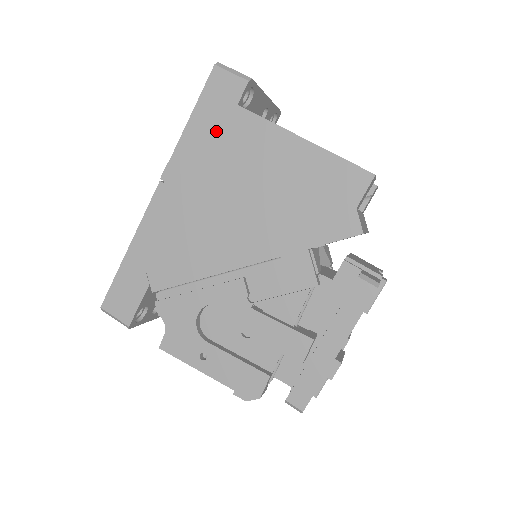
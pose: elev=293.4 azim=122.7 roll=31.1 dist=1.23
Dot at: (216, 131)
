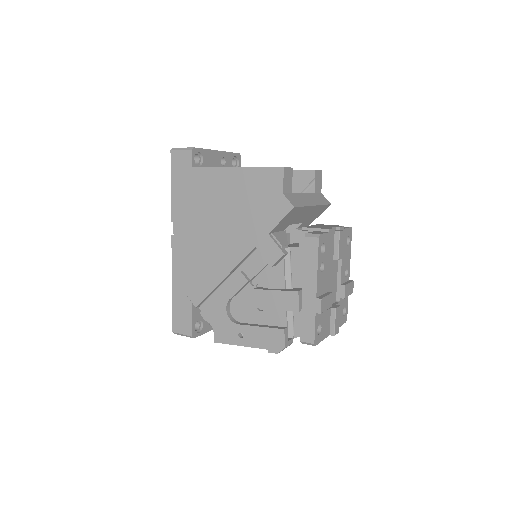
Dot at: (188, 189)
